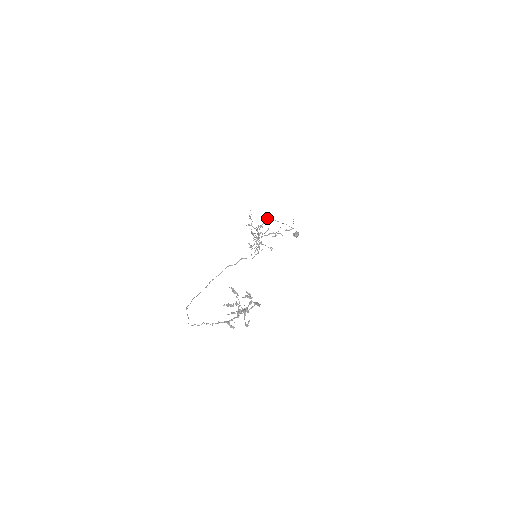
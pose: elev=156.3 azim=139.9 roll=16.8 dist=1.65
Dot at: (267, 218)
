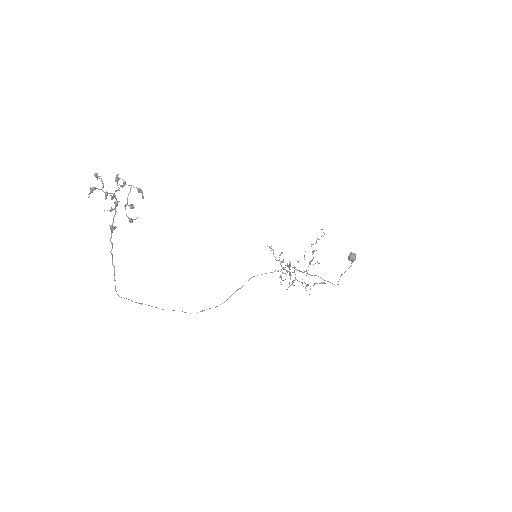
Dot at: occluded
